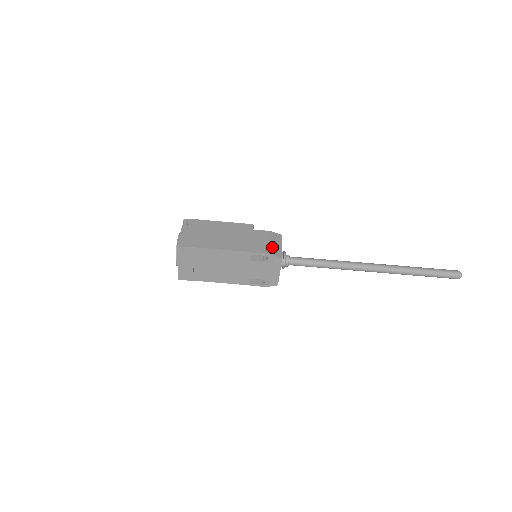
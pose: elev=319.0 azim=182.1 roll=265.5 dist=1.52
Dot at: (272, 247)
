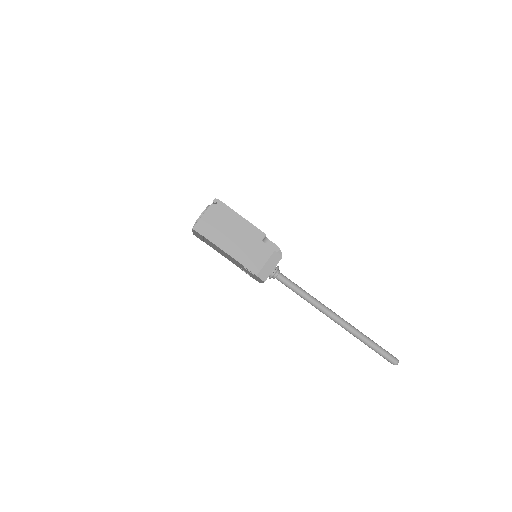
Dot at: (263, 269)
